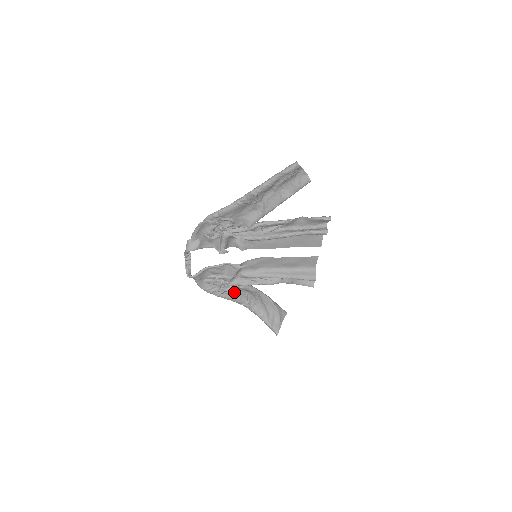
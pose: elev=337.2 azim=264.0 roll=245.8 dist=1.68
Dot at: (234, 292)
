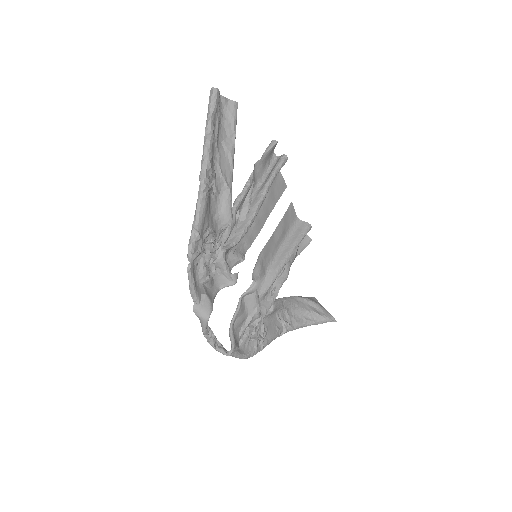
Dot at: (268, 327)
